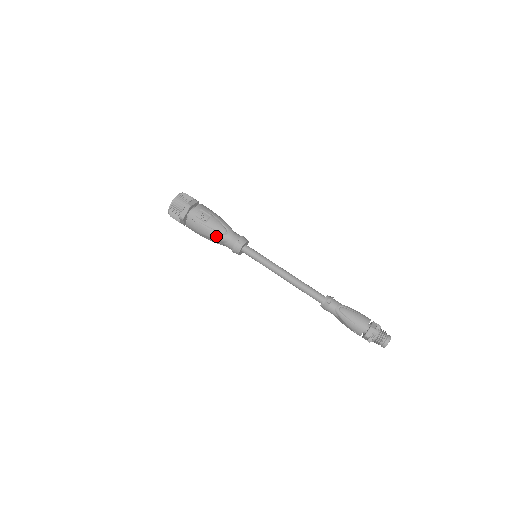
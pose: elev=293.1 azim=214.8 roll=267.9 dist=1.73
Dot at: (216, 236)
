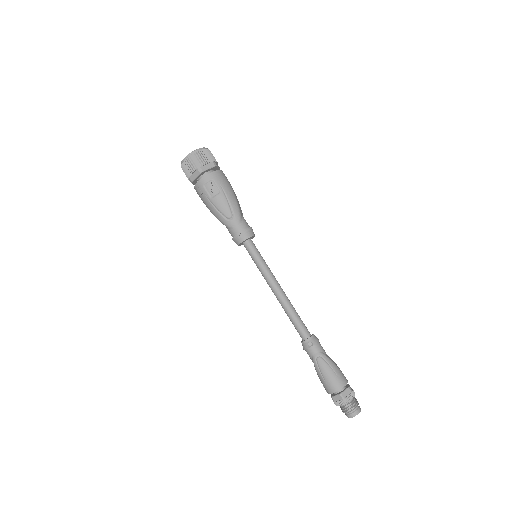
Dot at: (219, 218)
